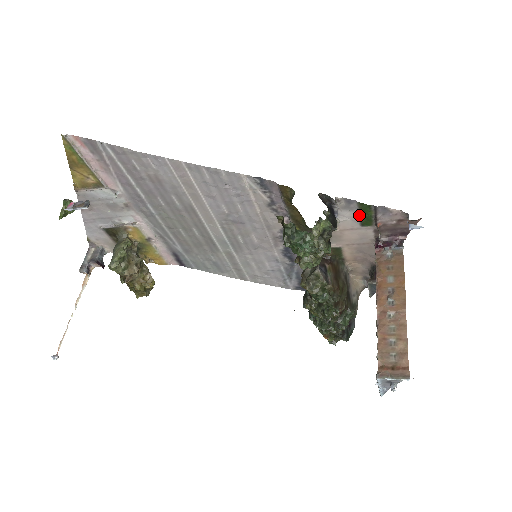
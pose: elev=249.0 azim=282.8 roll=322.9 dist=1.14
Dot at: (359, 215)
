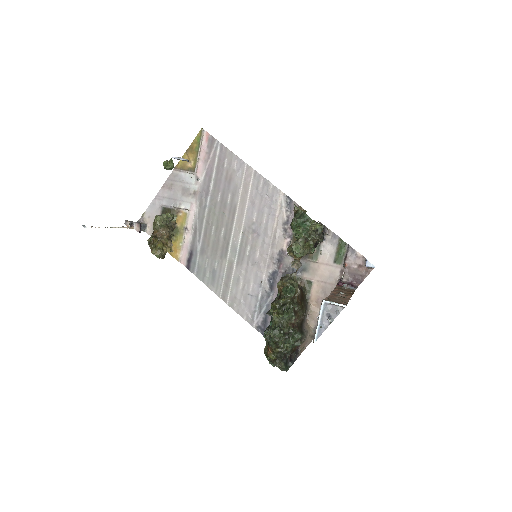
Dot at: (336, 251)
